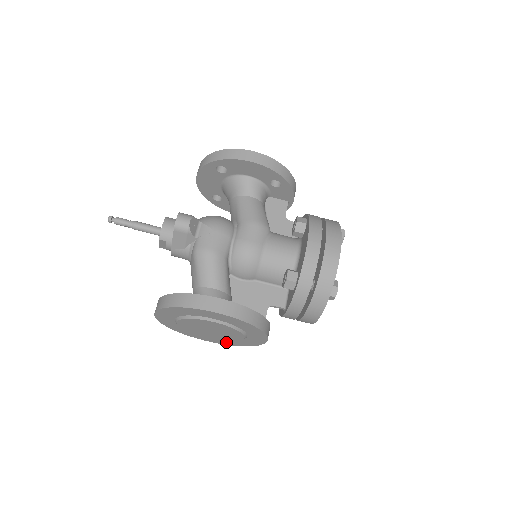
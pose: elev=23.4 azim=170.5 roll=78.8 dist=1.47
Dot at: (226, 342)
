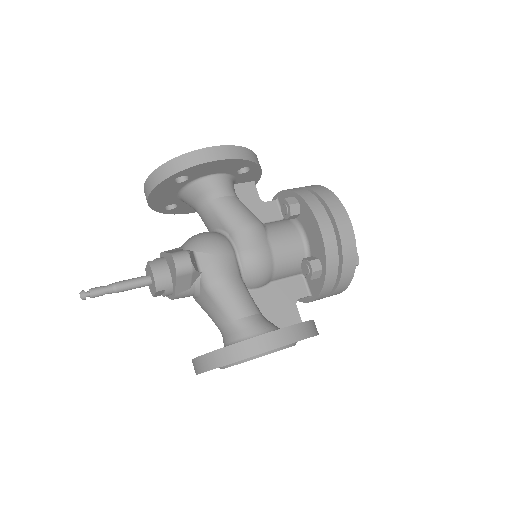
Dot at: occluded
